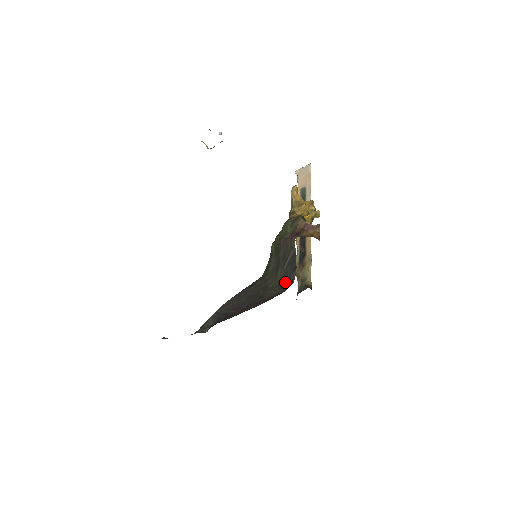
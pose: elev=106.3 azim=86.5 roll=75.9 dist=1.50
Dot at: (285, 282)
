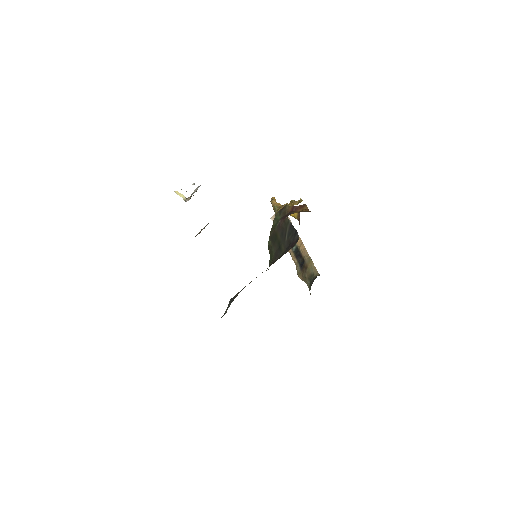
Dot at: (291, 245)
